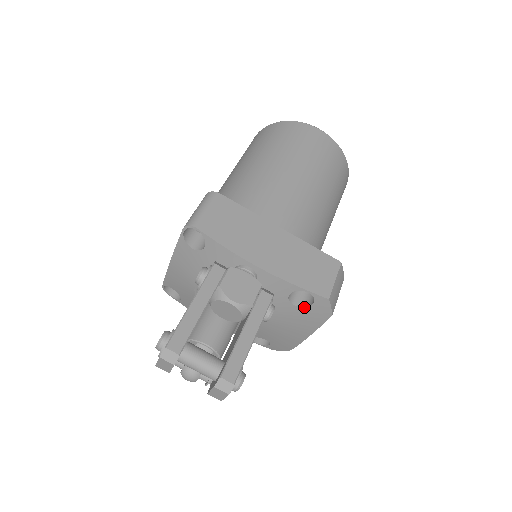
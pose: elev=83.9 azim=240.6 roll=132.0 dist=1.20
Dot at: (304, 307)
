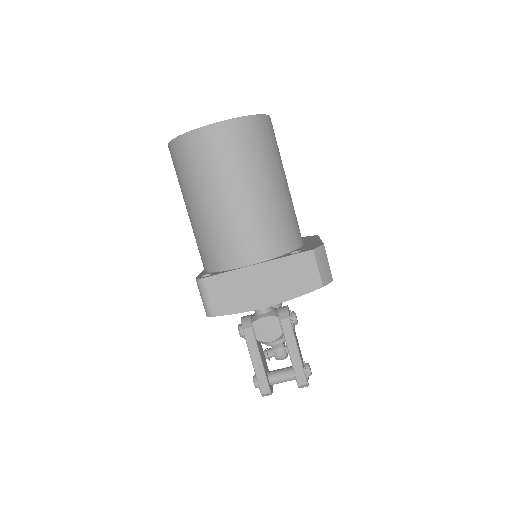
Dot at: occluded
